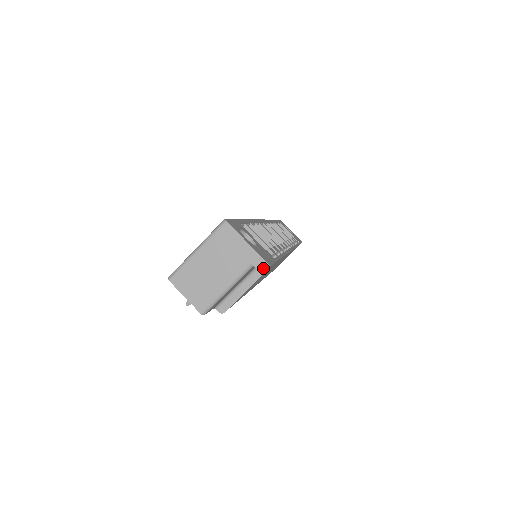
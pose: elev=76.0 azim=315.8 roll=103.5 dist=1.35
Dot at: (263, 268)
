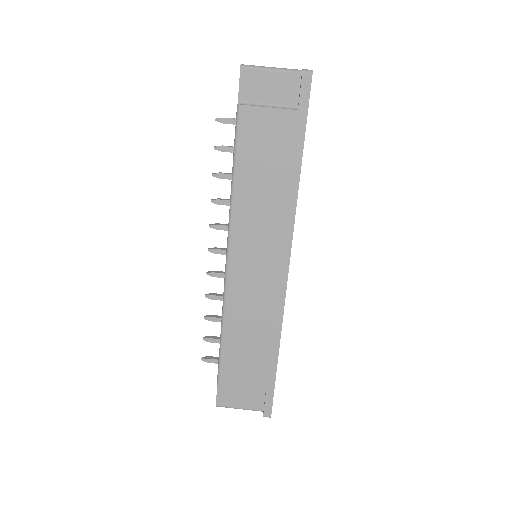
Dot at: (307, 70)
